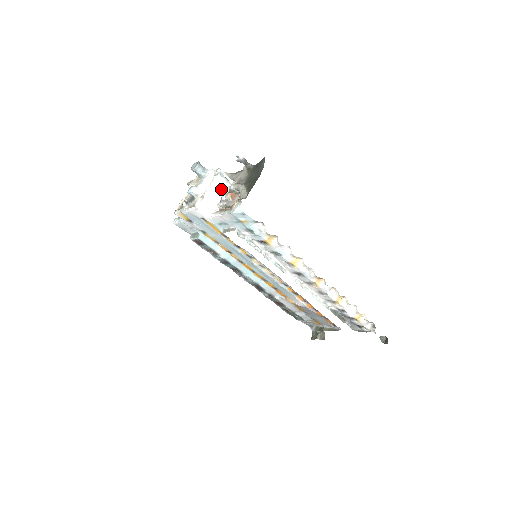
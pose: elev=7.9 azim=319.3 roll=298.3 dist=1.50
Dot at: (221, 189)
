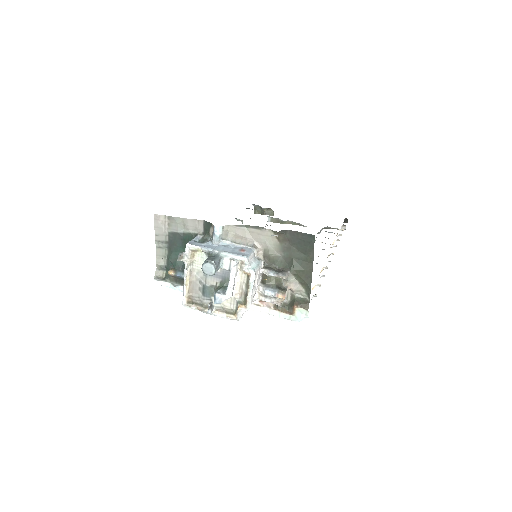
Dot at: (257, 282)
